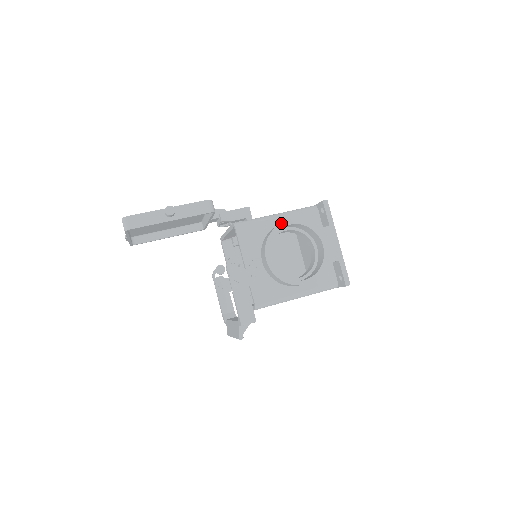
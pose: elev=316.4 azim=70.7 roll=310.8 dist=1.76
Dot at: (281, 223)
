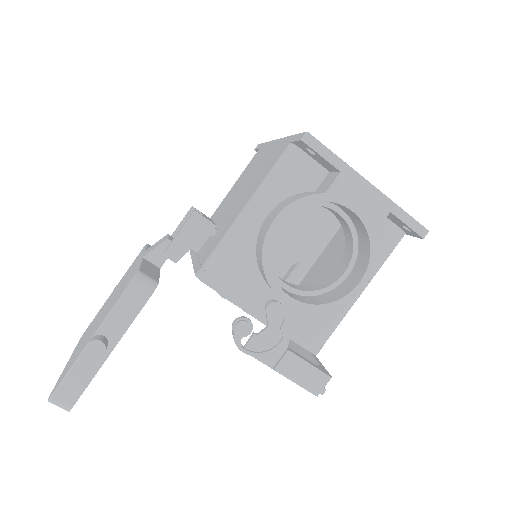
Dot at: (266, 234)
